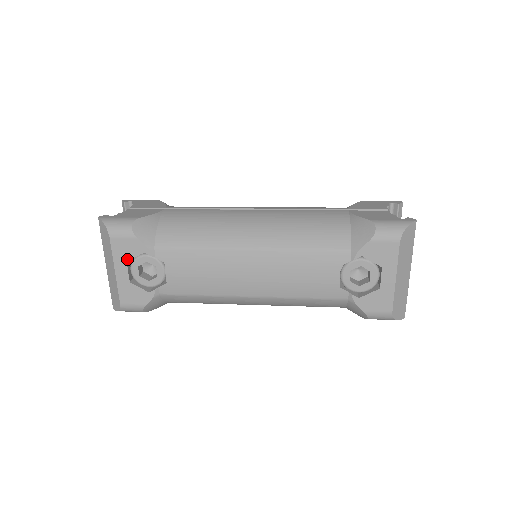
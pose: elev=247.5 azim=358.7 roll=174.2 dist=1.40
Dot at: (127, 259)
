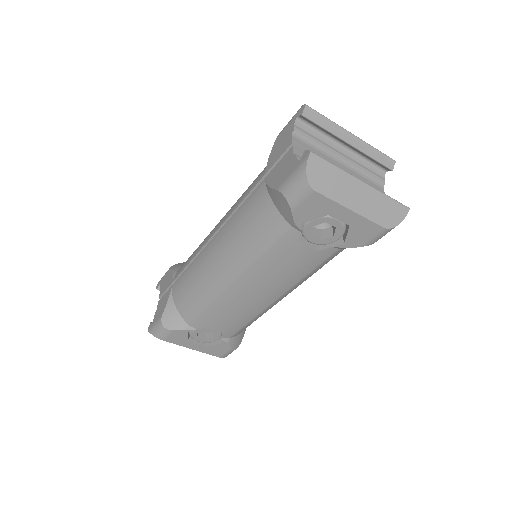
Dot at: (186, 341)
